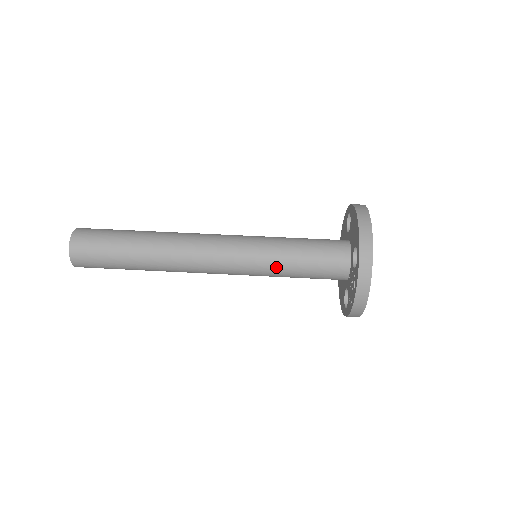
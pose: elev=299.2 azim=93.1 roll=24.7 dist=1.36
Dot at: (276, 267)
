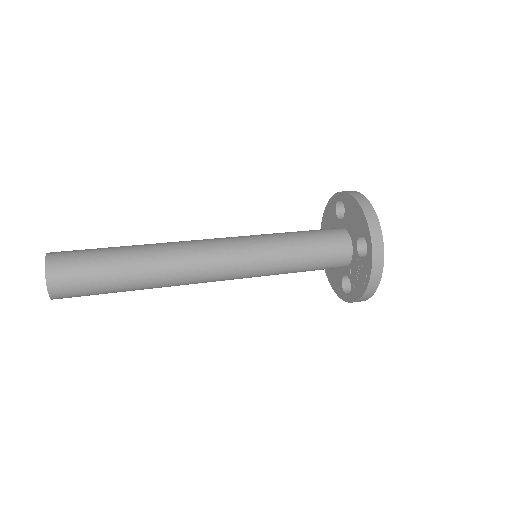
Dot at: (283, 266)
